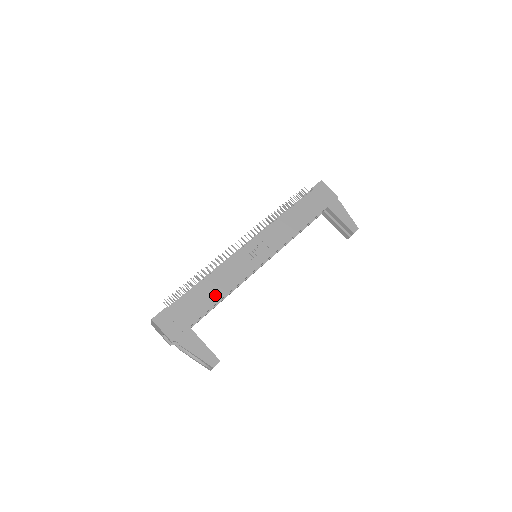
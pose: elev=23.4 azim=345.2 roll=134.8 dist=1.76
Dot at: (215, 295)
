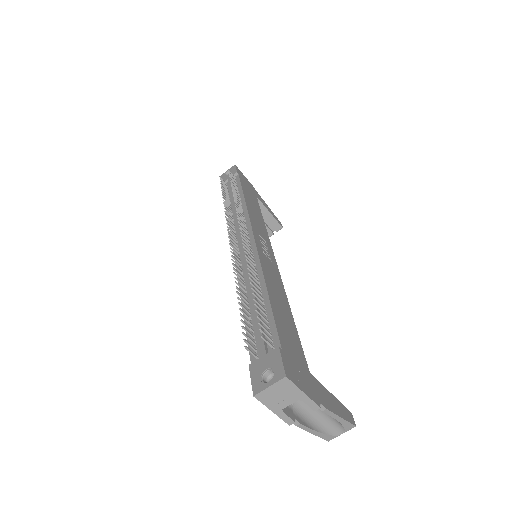
Dot at: (288, 314)
